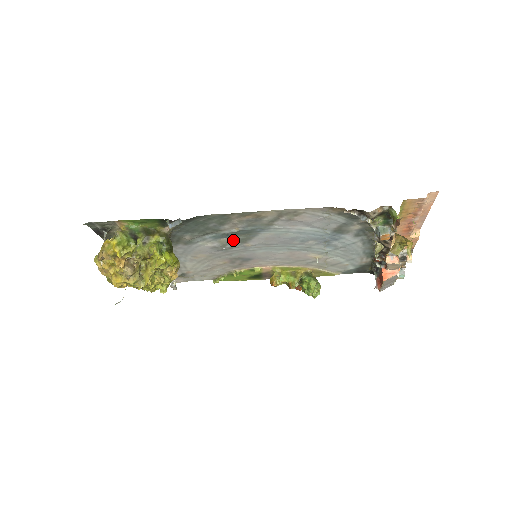
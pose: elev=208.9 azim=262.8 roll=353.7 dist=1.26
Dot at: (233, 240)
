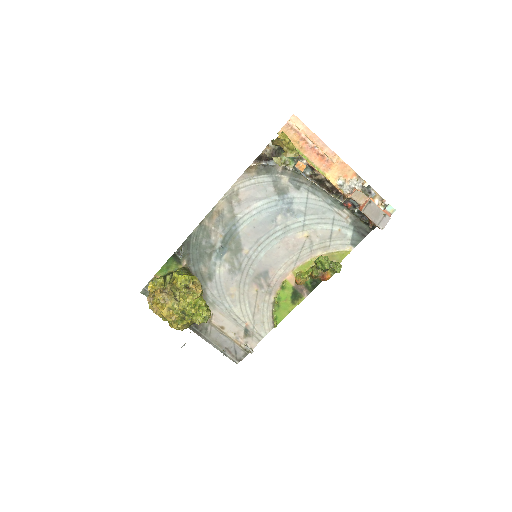
Dot at: (232, 253)
